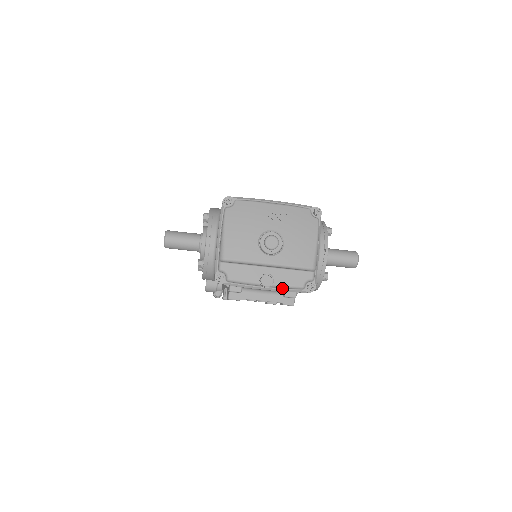
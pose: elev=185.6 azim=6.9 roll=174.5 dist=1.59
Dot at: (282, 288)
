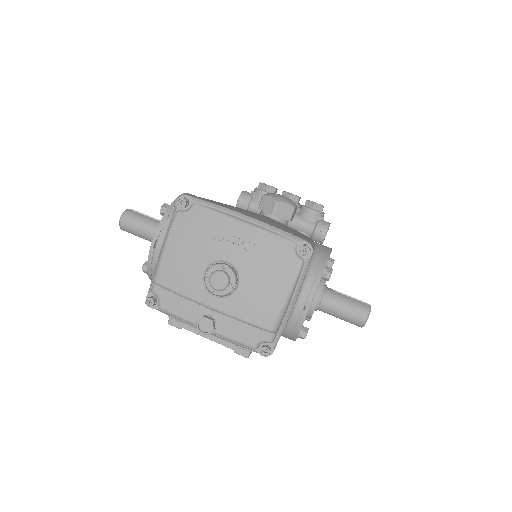
Dot at: (227, 338)
